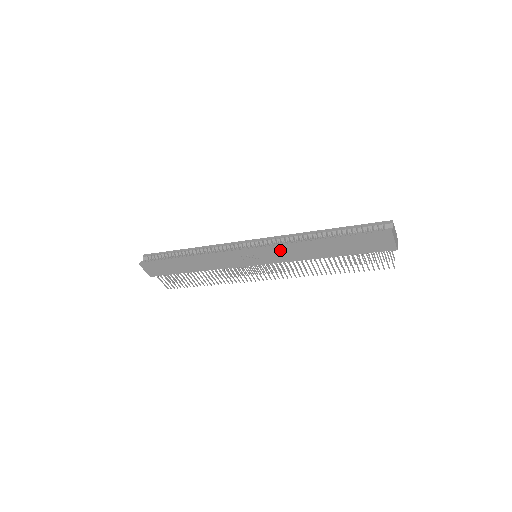
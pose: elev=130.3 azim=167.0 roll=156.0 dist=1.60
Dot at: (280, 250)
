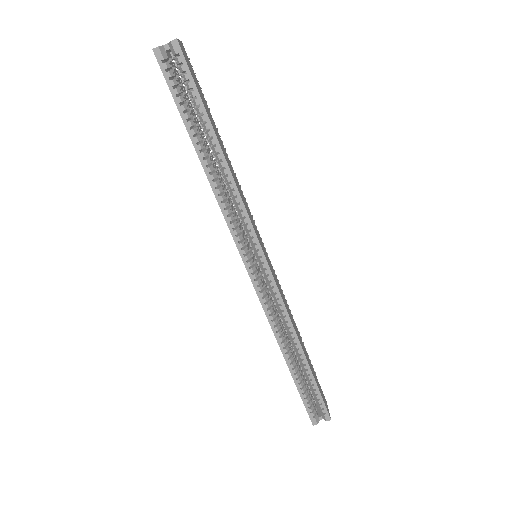
Dot at: occluded
